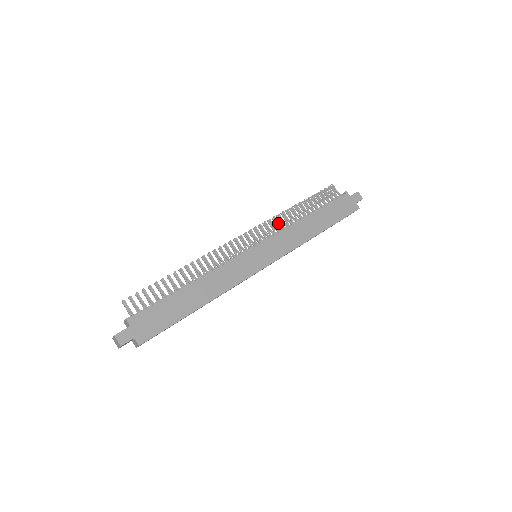
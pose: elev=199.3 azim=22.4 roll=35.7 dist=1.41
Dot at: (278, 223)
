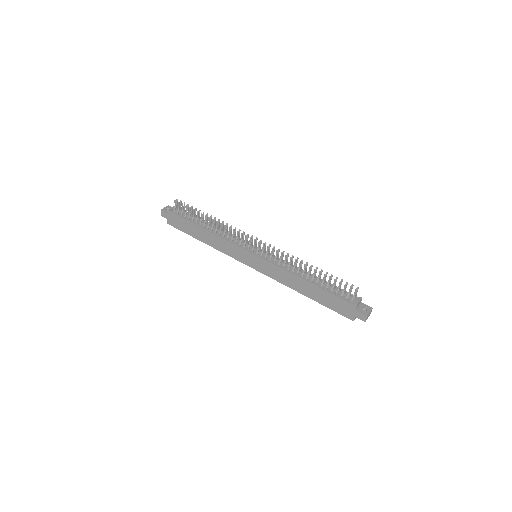
Dot at: (286, 260)
